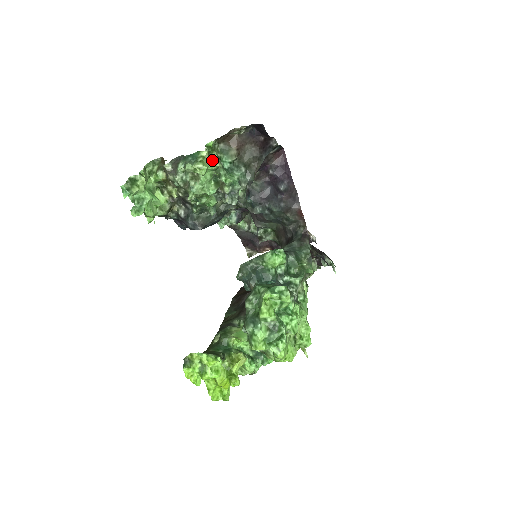
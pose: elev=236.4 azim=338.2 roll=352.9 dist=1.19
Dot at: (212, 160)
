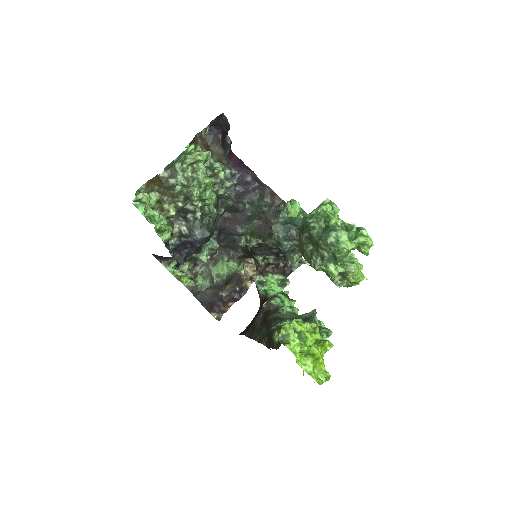
Dot at: occluded
